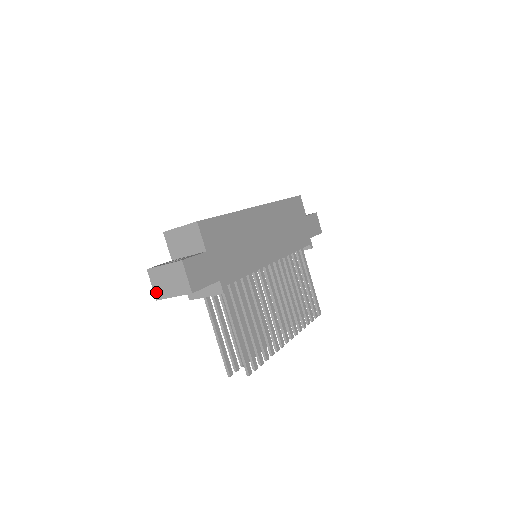
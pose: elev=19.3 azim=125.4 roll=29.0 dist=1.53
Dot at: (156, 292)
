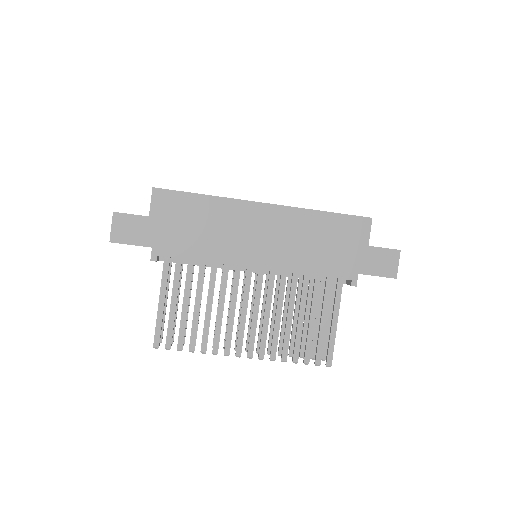
Dot at: occluded
